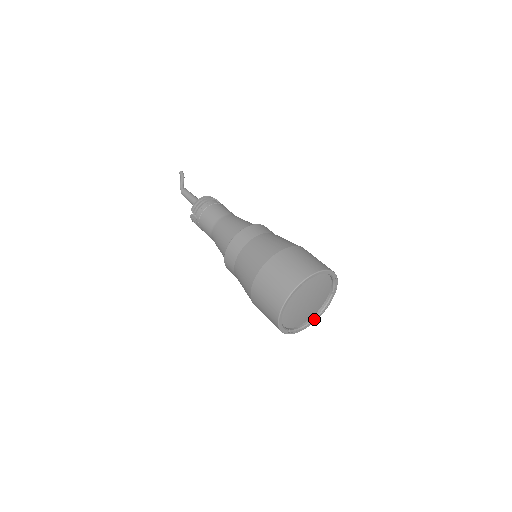
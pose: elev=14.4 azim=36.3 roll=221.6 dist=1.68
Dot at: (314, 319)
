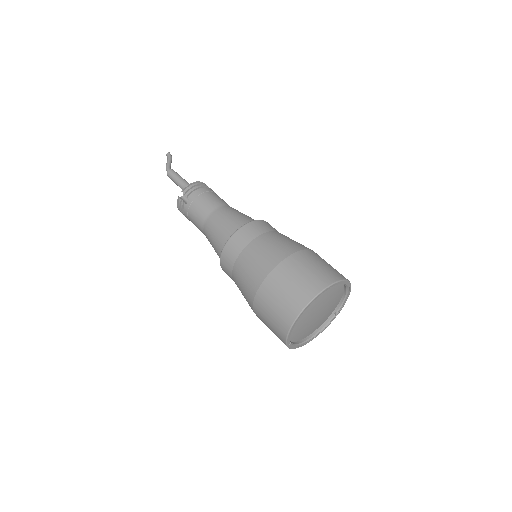
Dot at: (310, 339)
